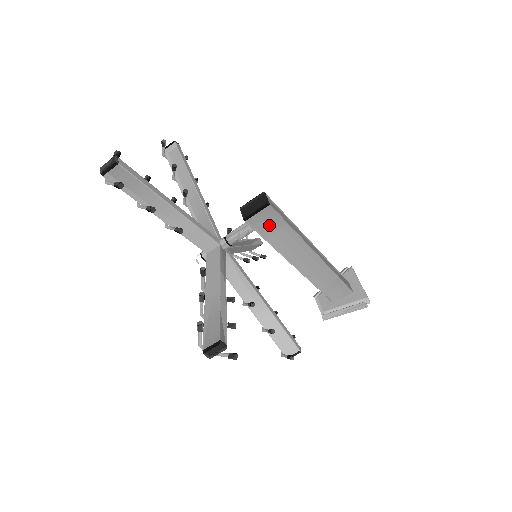
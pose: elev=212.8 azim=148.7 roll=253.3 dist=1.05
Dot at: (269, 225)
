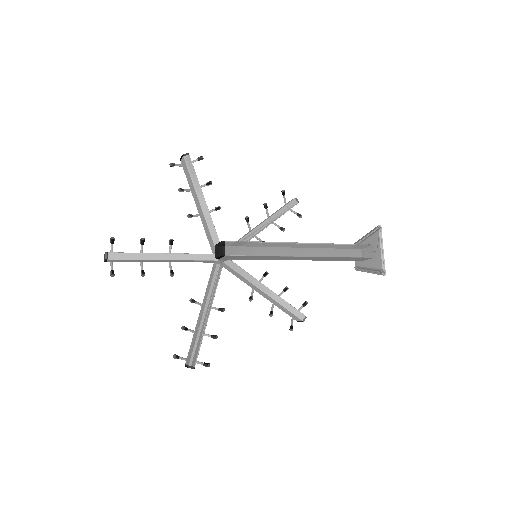
Dot at: (239, 258)
